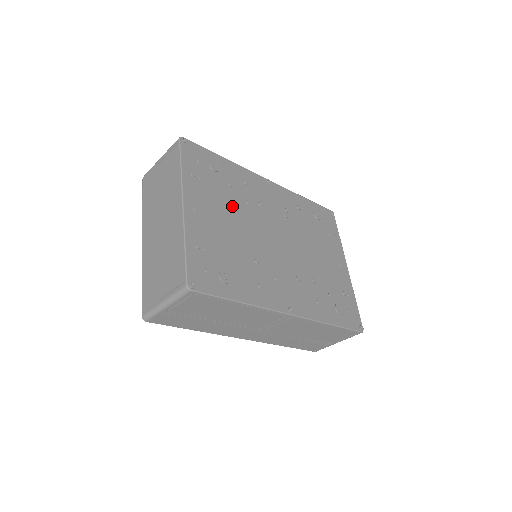
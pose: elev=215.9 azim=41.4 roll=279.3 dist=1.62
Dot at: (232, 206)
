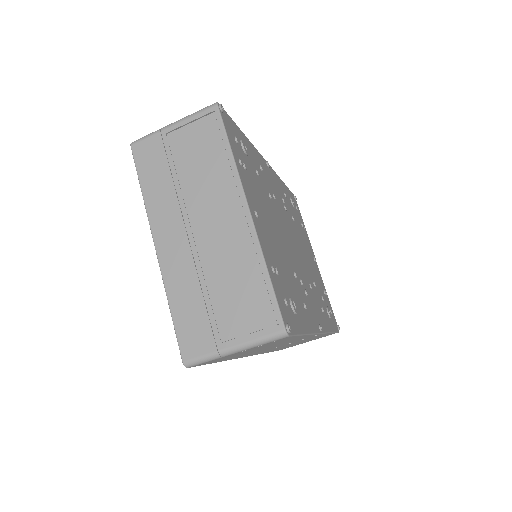
Dot at: (266, 203)
